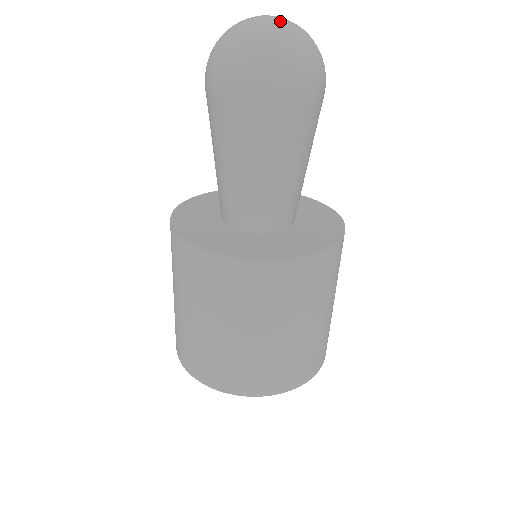
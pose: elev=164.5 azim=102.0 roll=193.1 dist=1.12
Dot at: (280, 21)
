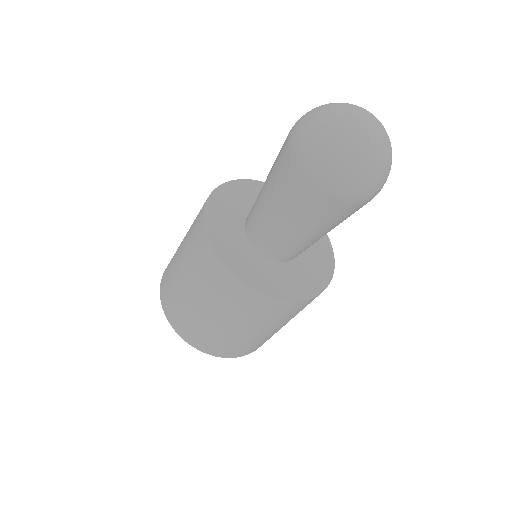
Dot at: (381, 137)
